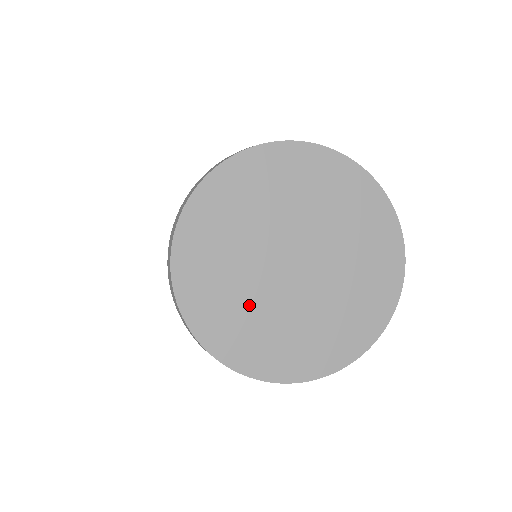
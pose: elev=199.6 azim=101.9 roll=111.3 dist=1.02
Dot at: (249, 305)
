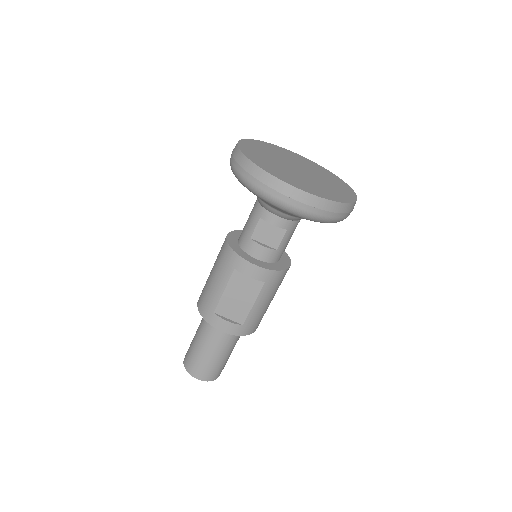
Dot at: (276, 165)
